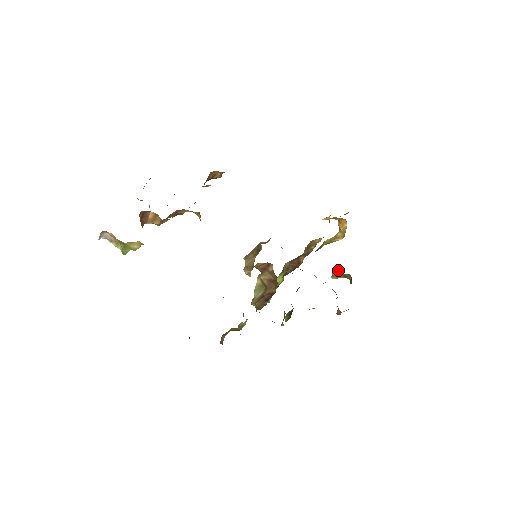
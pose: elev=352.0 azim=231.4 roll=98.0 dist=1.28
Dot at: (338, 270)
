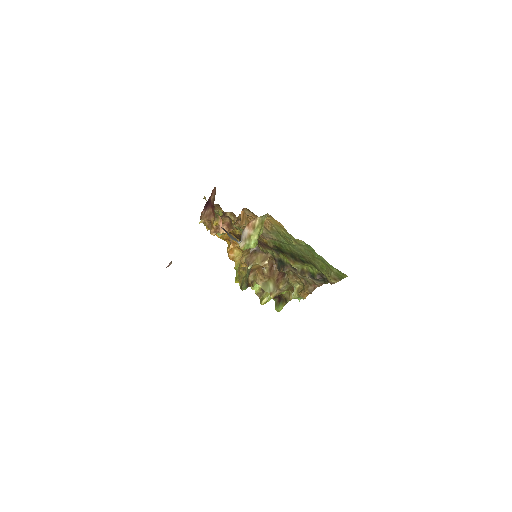
Dot at: occluded
